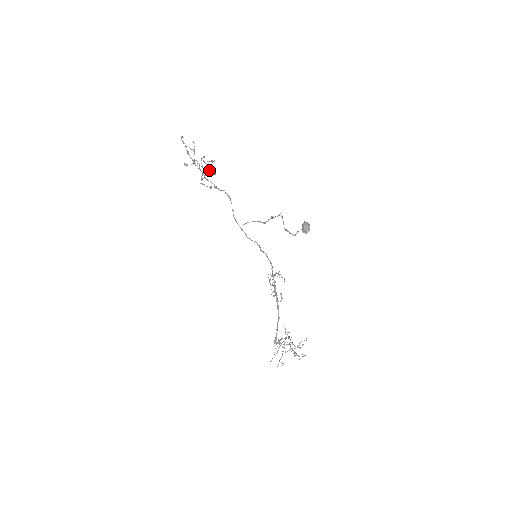
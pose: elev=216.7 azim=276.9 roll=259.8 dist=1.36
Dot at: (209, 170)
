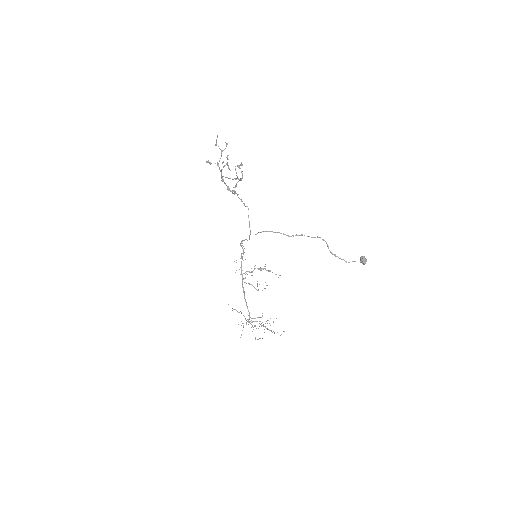
Dot at: (241, 178)
